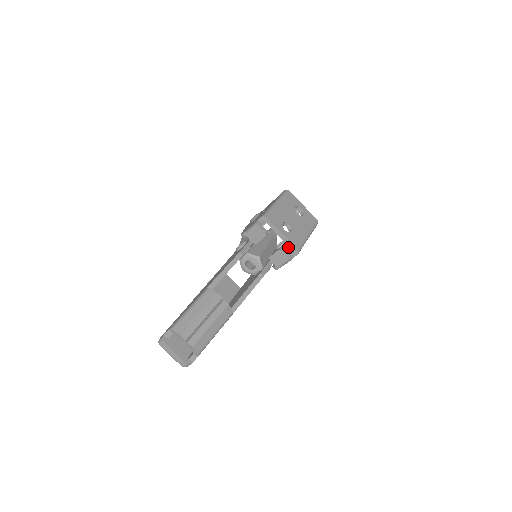
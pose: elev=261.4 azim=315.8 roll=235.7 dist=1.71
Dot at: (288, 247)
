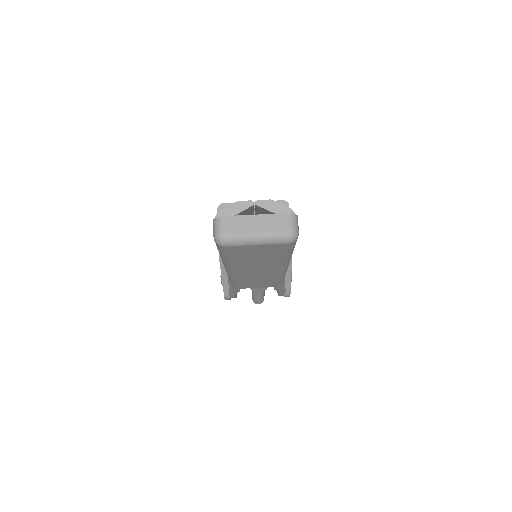
Dot at: occluded
